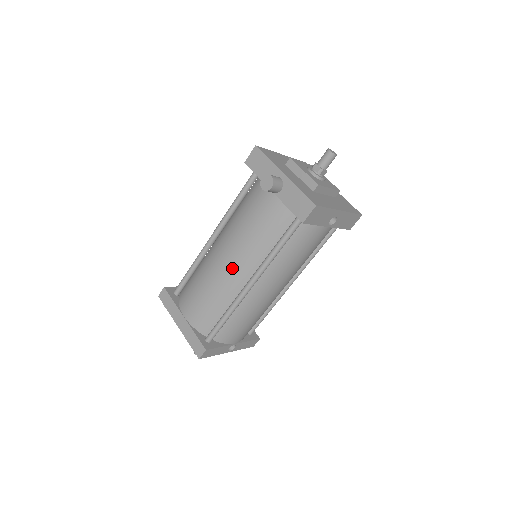
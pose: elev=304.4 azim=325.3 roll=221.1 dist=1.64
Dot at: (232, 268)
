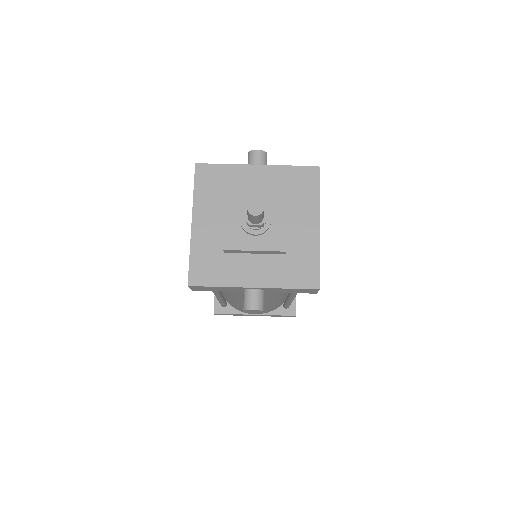
Dot at: occluded
